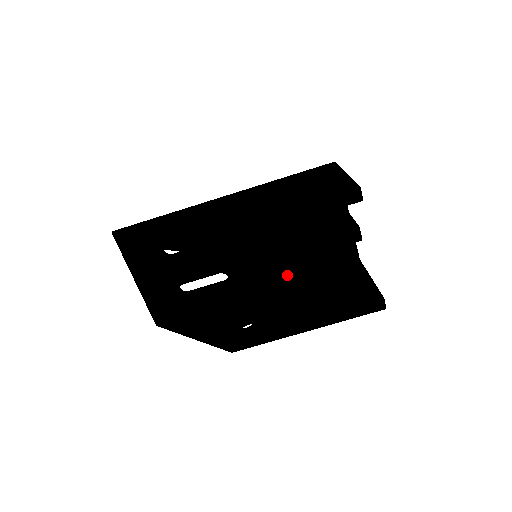
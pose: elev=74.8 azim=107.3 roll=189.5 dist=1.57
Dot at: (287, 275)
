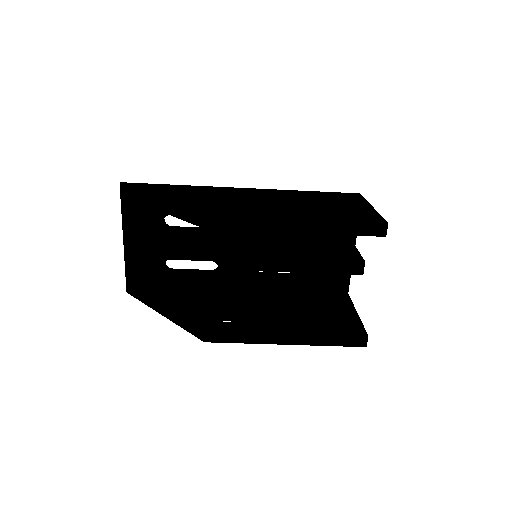
Dot at: (275, 285)
